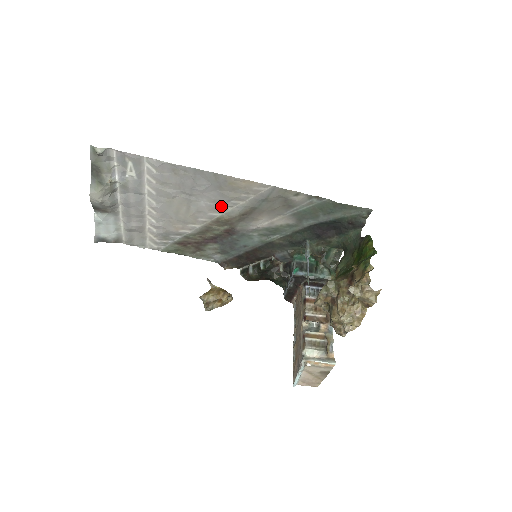
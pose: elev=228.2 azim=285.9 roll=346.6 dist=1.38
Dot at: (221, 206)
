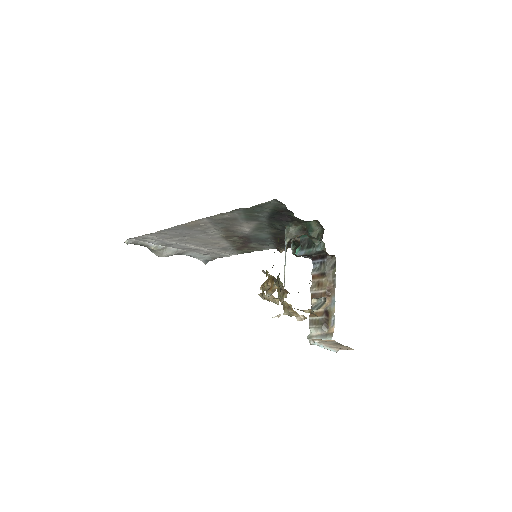
Dot at: (210, 233)
